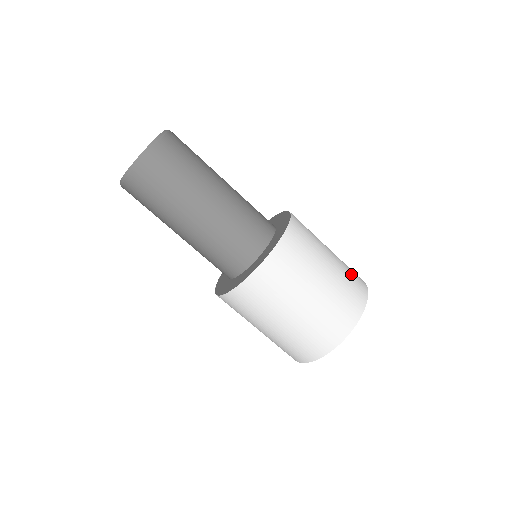
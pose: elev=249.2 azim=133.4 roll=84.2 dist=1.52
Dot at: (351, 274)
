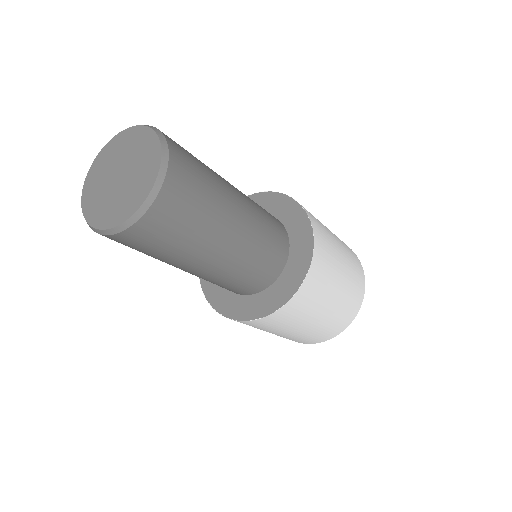
Dot at: (354, 266)
